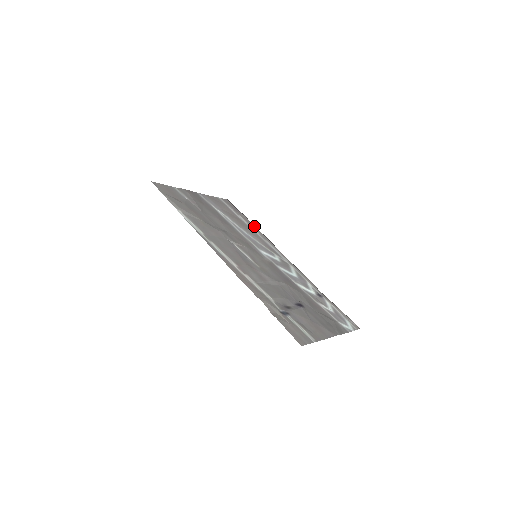
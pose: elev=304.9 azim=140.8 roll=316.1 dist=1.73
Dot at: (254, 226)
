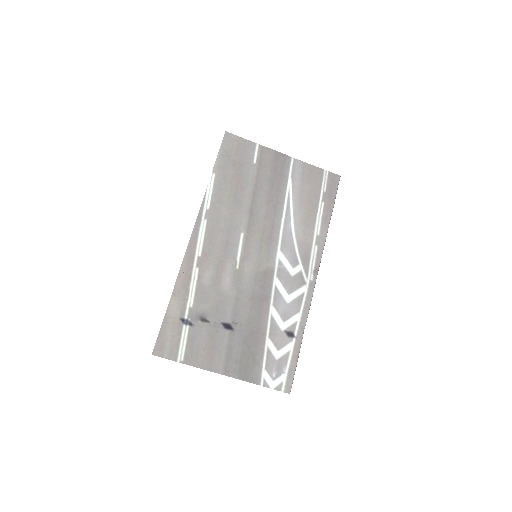
Dot at: (329, 222)
